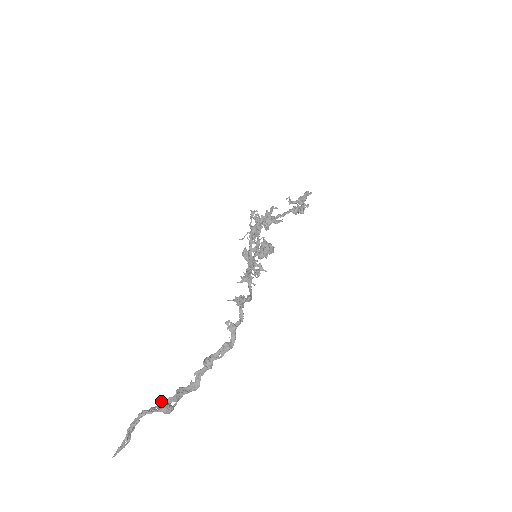
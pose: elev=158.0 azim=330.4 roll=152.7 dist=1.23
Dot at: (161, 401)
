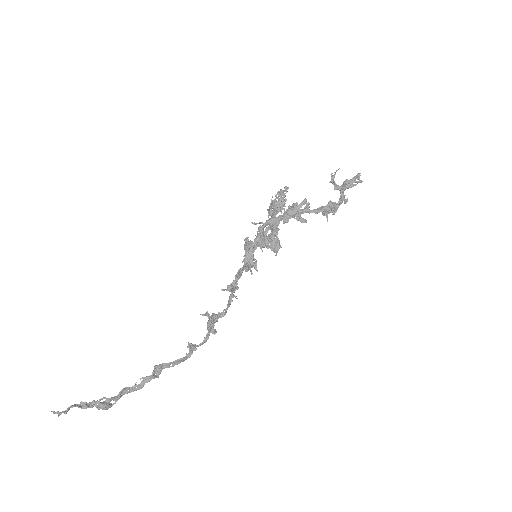
Dot at: (103, 398)
